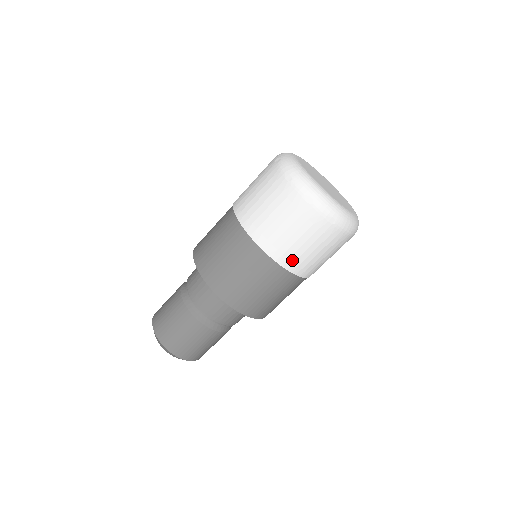
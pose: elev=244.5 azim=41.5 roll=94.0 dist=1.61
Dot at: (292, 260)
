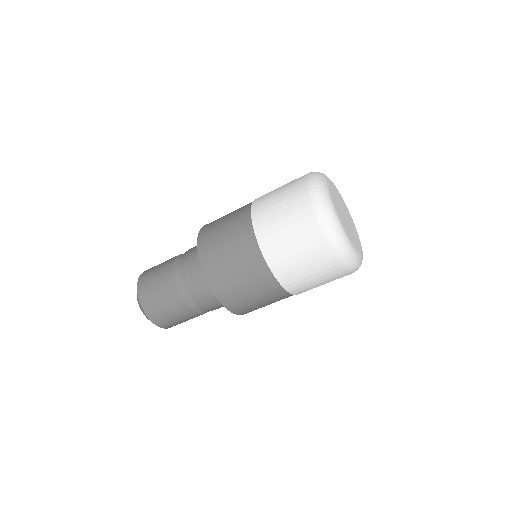
Dot at: (271, 246)
